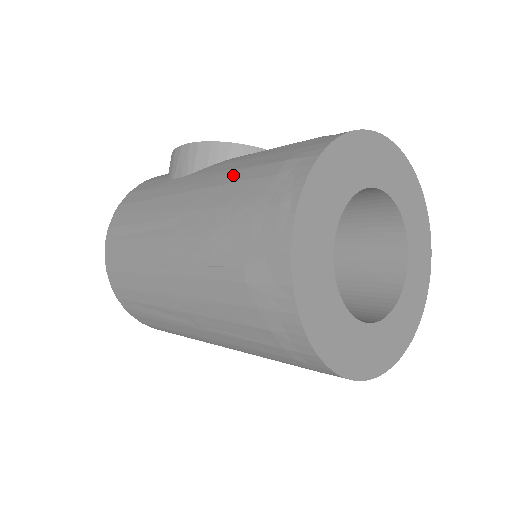
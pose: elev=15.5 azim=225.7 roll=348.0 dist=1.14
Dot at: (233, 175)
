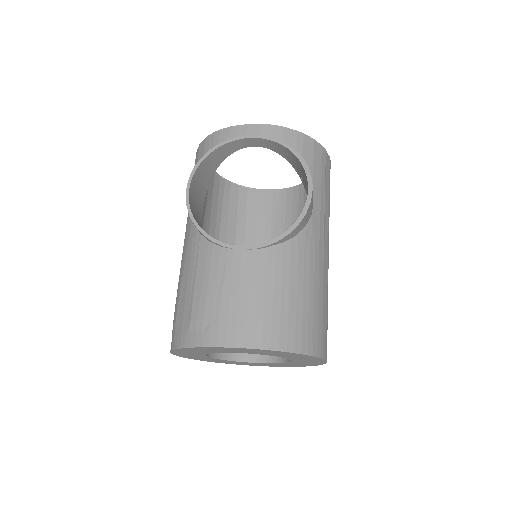
Dot at: (180, 281)
